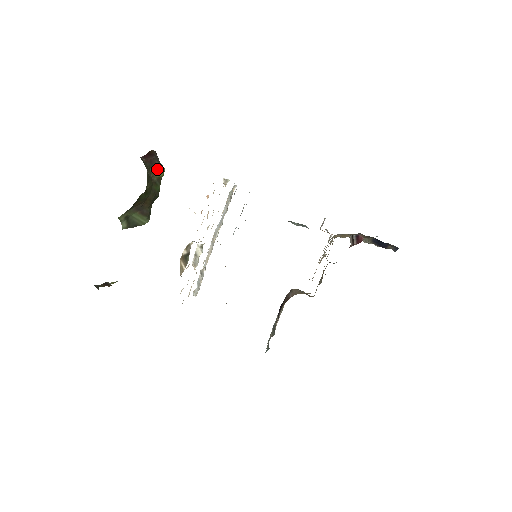
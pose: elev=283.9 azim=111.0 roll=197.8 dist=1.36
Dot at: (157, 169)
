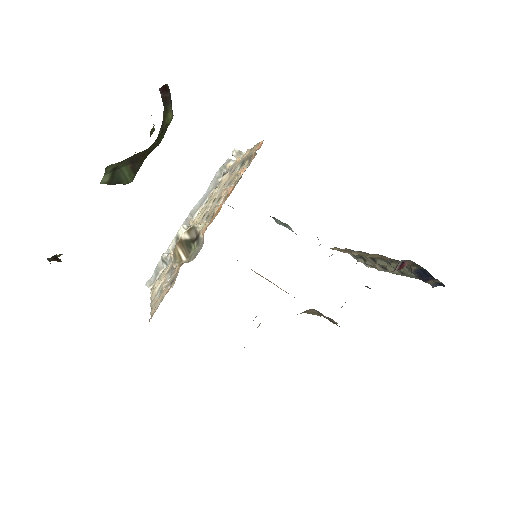
Dot at: (168, 112)
